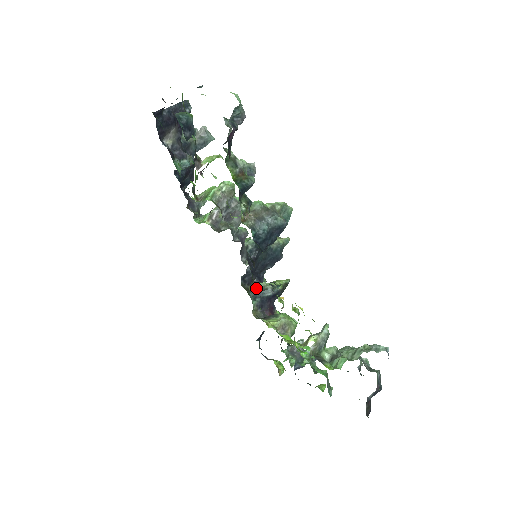
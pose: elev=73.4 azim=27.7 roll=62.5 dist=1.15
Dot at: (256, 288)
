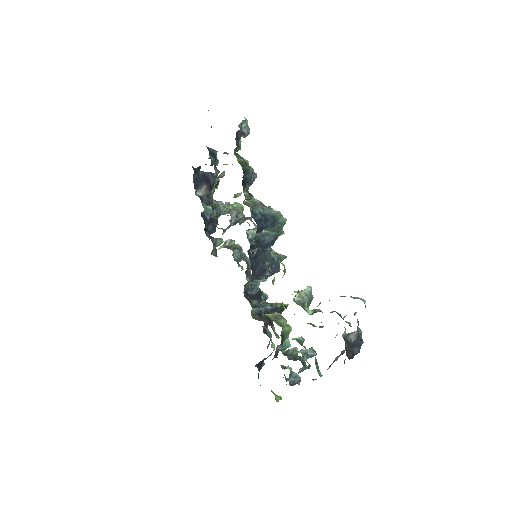
Dot at: occluded
